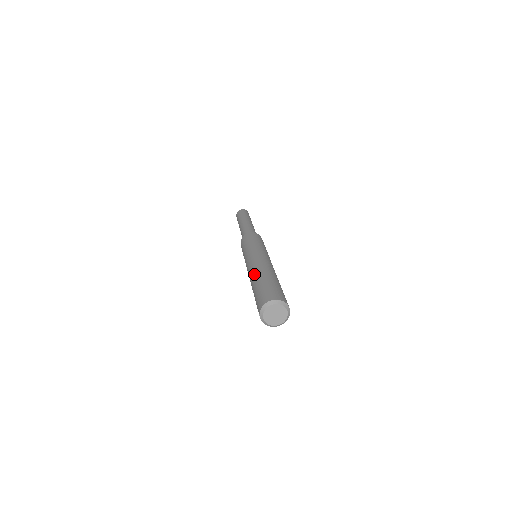
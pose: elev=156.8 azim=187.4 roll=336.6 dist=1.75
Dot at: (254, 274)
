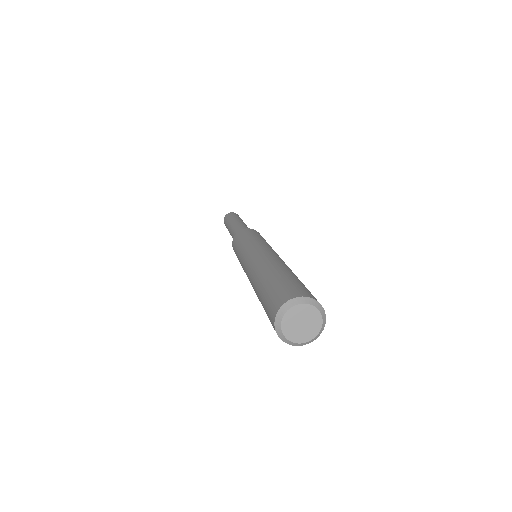
Dot at: (253, 287)
